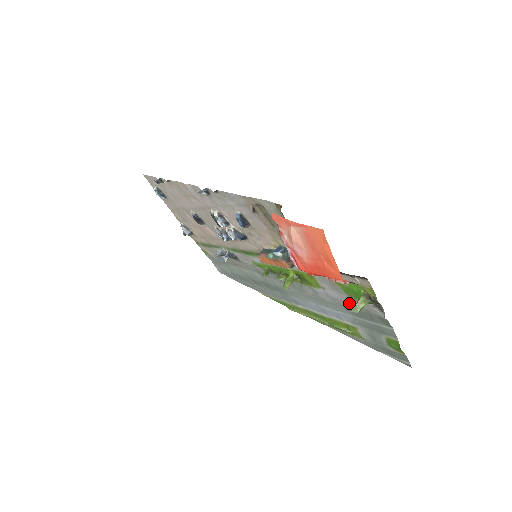
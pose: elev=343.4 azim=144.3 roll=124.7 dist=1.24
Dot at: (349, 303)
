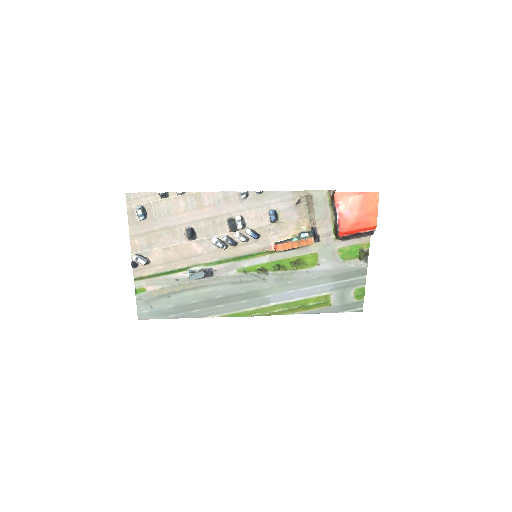
Dot at: (338, 269)
